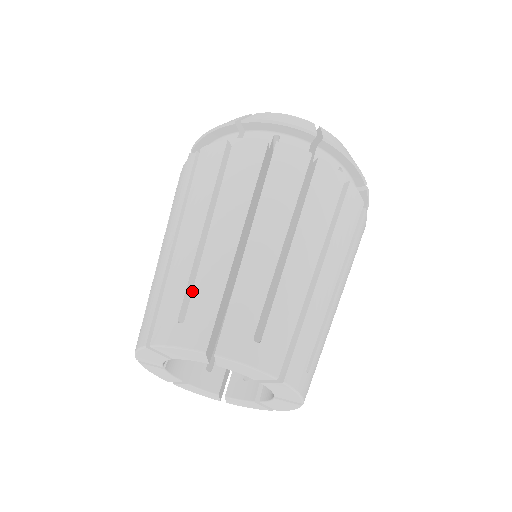
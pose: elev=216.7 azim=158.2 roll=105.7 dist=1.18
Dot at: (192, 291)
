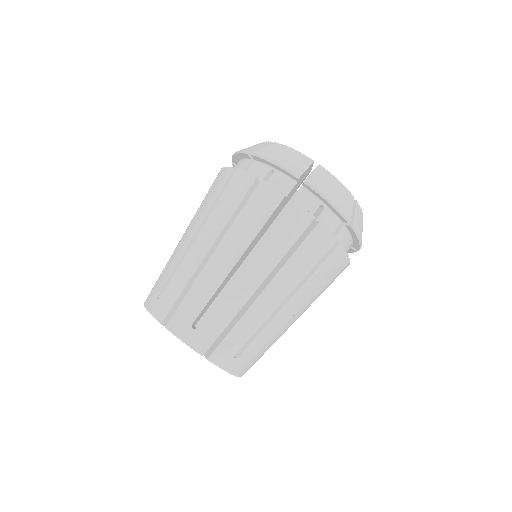
Dot at: (170, 280)
